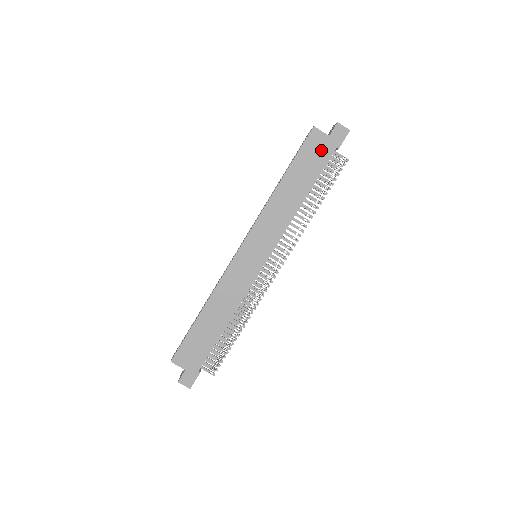
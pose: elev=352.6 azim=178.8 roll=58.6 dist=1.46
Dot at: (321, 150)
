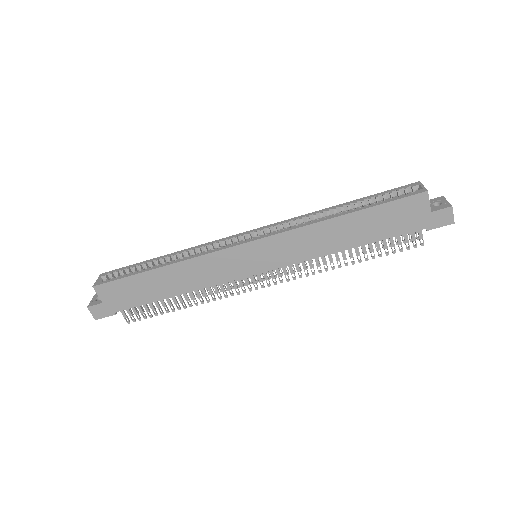
Dot at: (410, 218)
